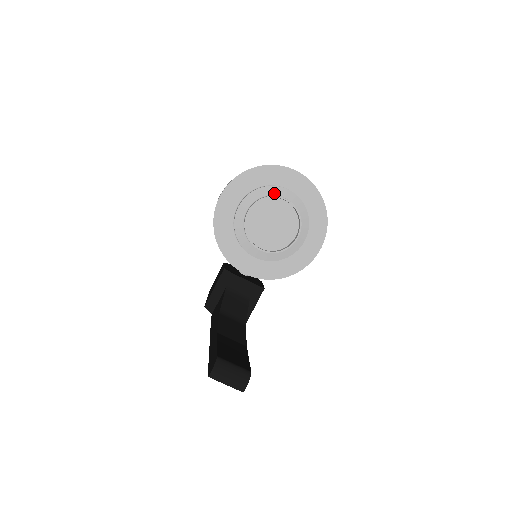
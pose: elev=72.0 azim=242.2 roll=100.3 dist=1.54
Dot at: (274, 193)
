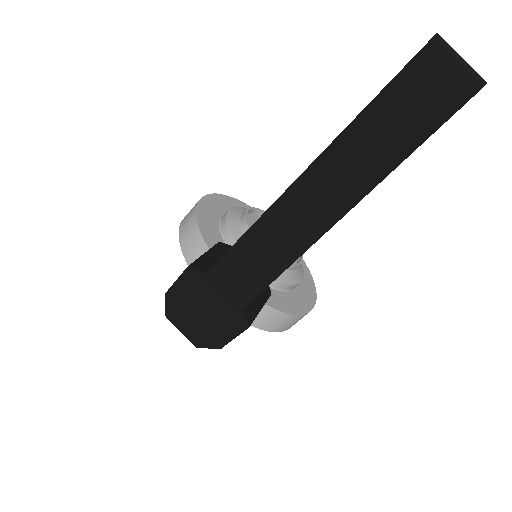
Dot at: occluded
